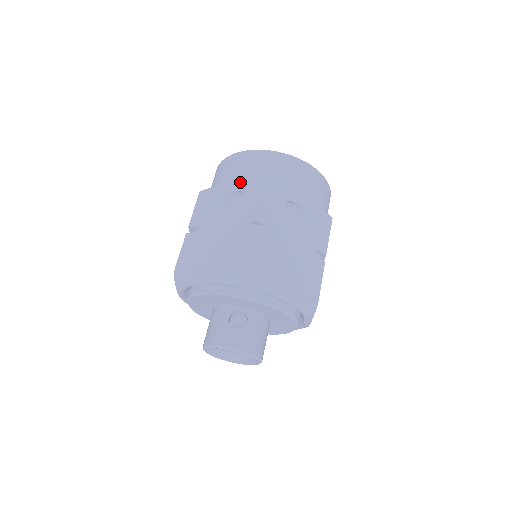
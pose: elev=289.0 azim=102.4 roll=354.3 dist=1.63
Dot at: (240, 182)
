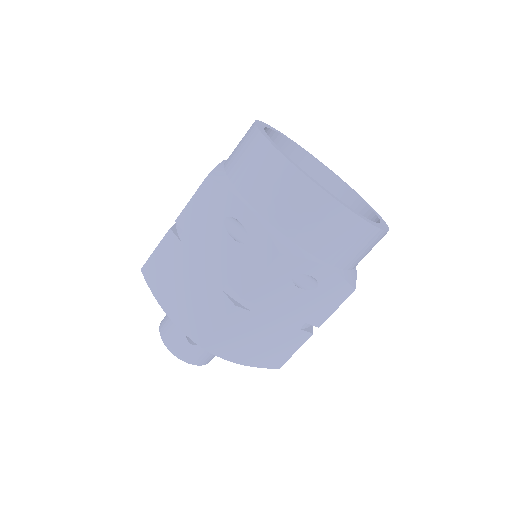
Dot at: (253, 216)
